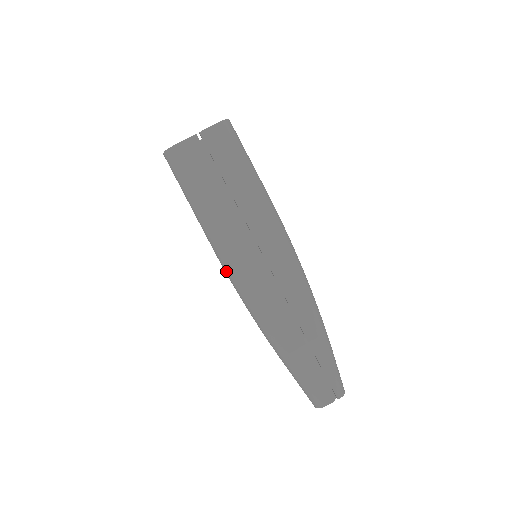
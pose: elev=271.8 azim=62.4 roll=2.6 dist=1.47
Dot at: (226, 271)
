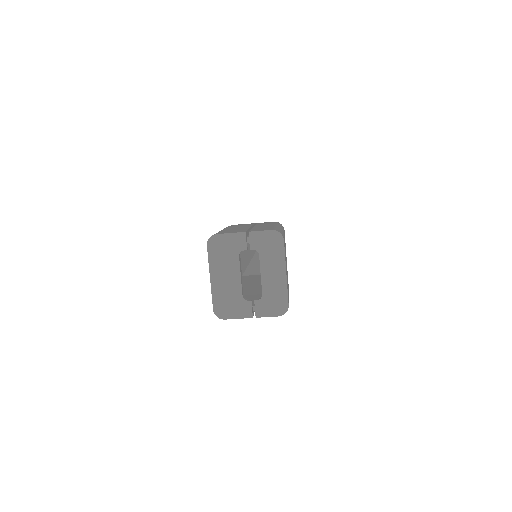
Dot at: occluded
